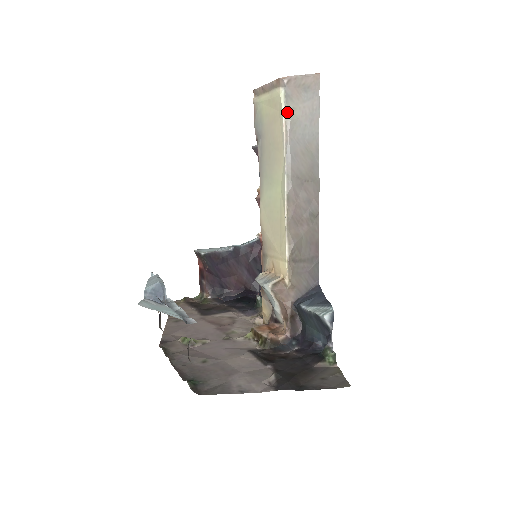
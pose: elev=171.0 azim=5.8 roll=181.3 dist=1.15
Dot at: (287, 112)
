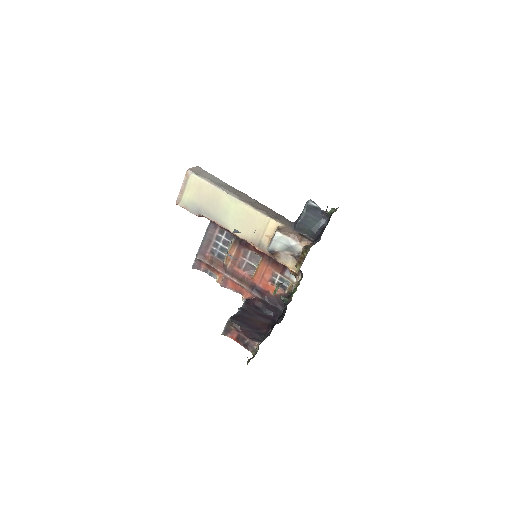
Dot at: (203, 178)
